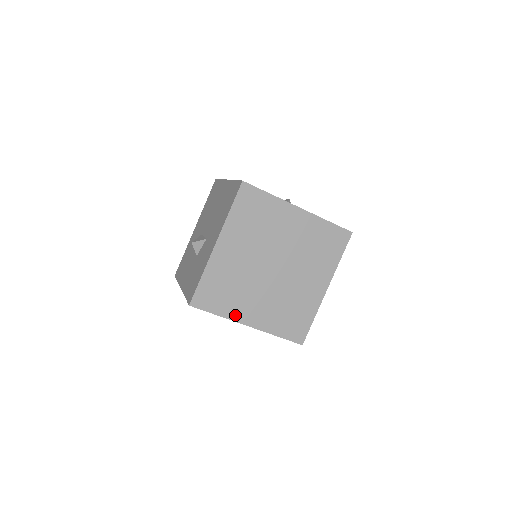
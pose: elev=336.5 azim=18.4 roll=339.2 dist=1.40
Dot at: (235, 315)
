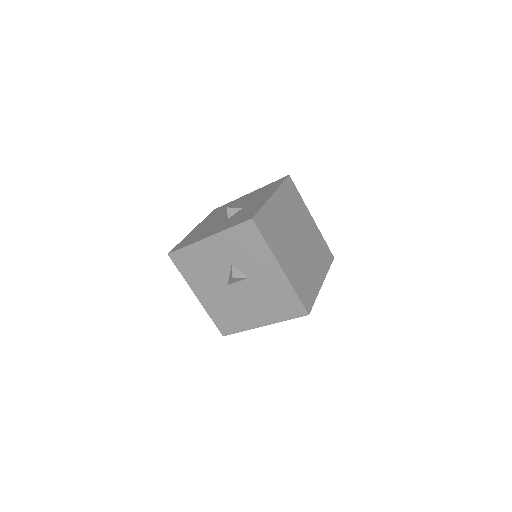
Dot at: (275, 252)
